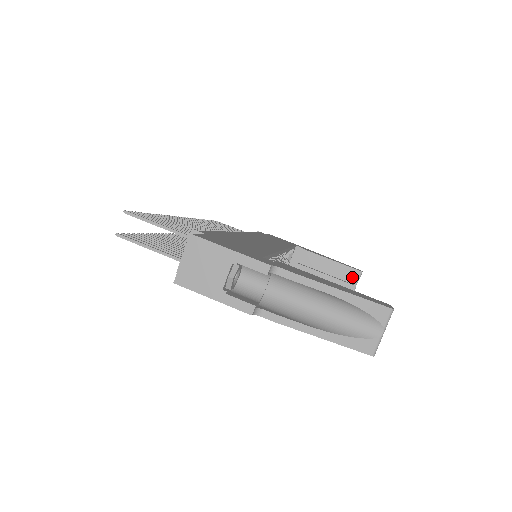
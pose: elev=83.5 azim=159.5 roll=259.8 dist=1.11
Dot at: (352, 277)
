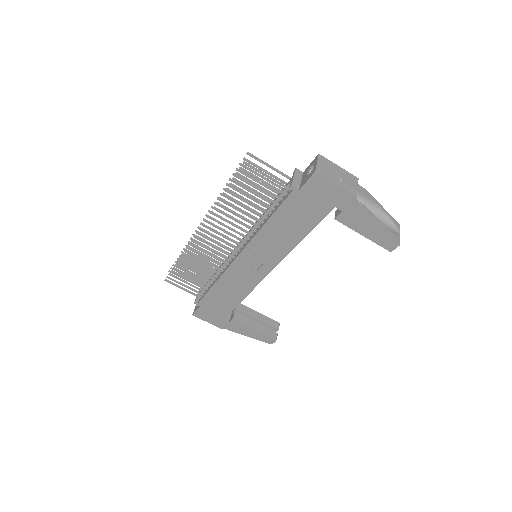
Dot at: (274, 326)
